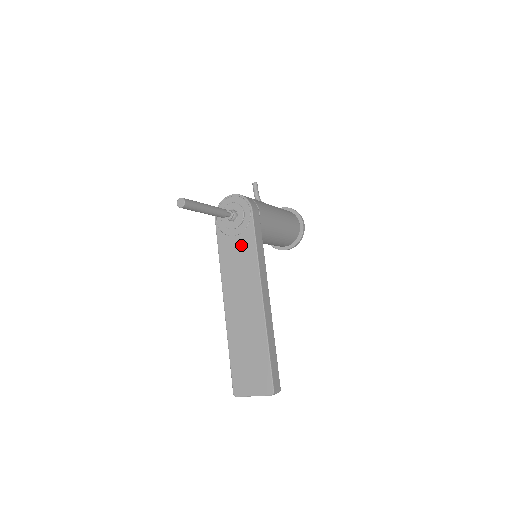
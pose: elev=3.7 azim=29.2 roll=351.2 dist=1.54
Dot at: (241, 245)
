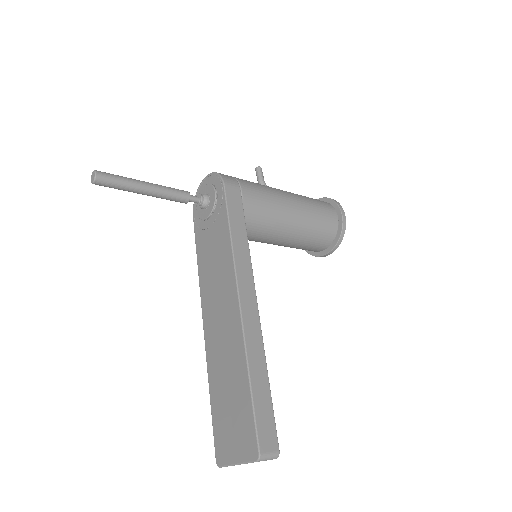
Dot at: (215, 236)
